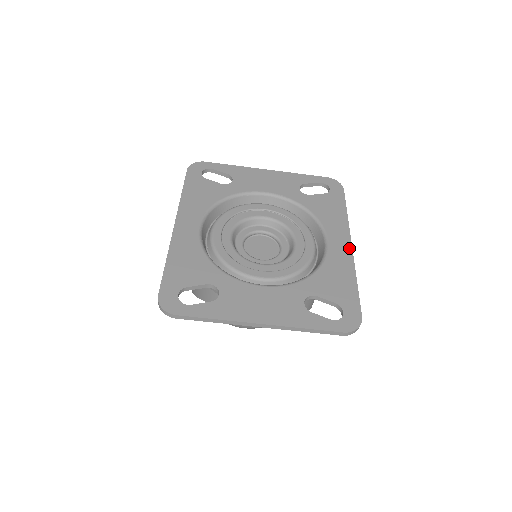
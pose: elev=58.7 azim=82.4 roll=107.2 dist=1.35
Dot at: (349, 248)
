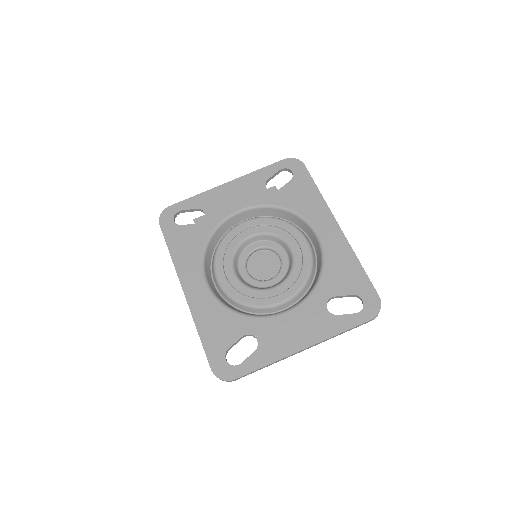
Dot at: (338, 230)
